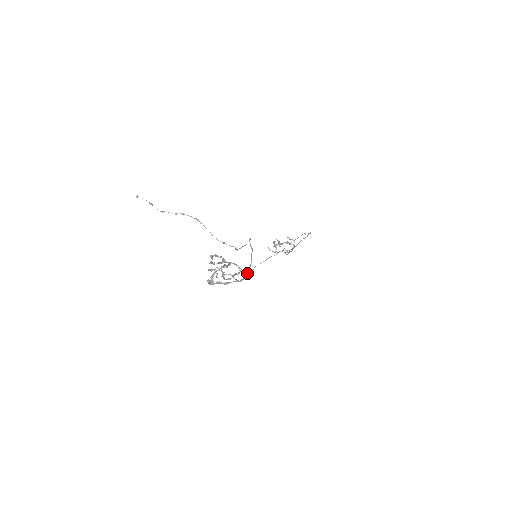
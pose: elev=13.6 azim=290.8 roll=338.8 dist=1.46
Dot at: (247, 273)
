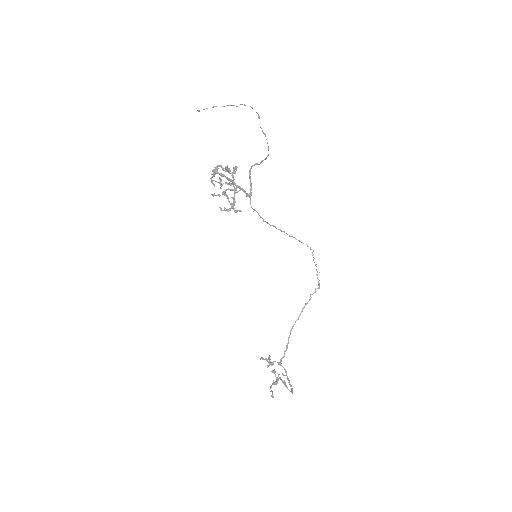
Dot at: (250, 195)
